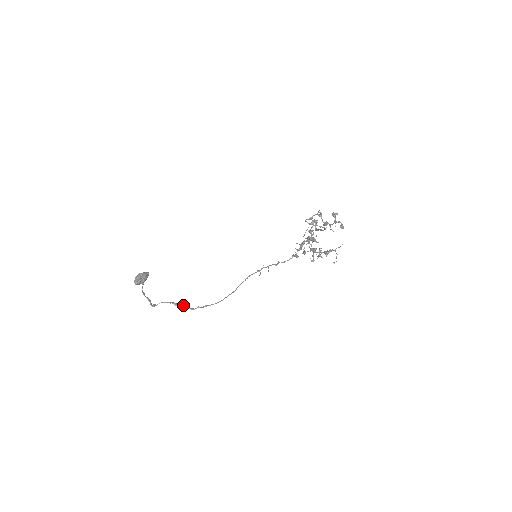
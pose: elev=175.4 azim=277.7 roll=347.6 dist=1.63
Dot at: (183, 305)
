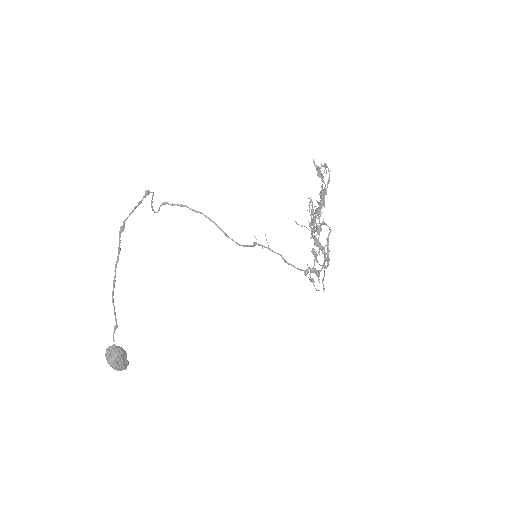
Dot at: occluded
